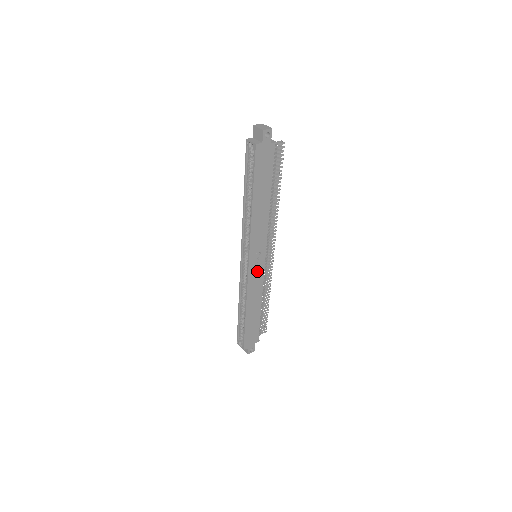
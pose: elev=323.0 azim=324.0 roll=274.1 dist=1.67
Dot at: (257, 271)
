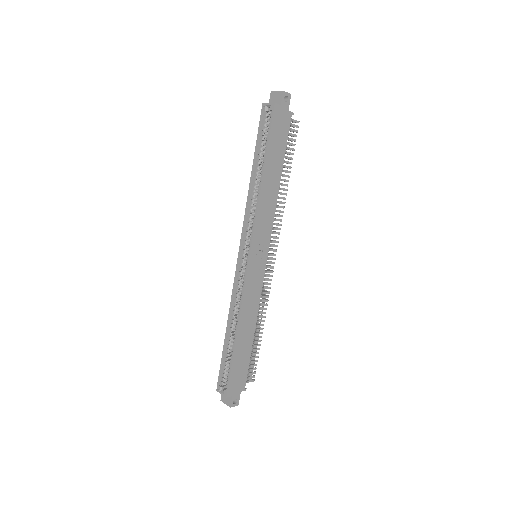
Dot at: (256, 274)
